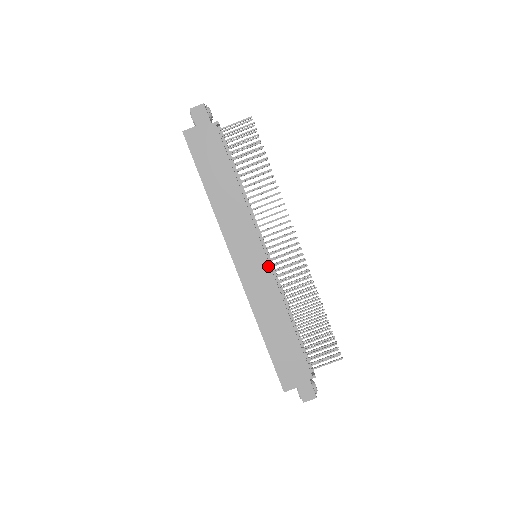
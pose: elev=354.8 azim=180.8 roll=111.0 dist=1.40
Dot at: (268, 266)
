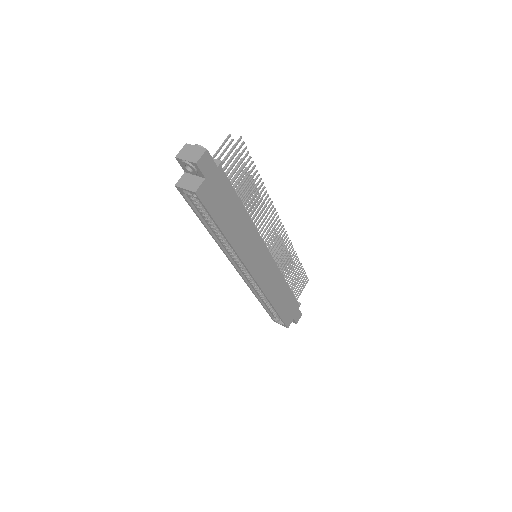
Dot at: (272, 259)
